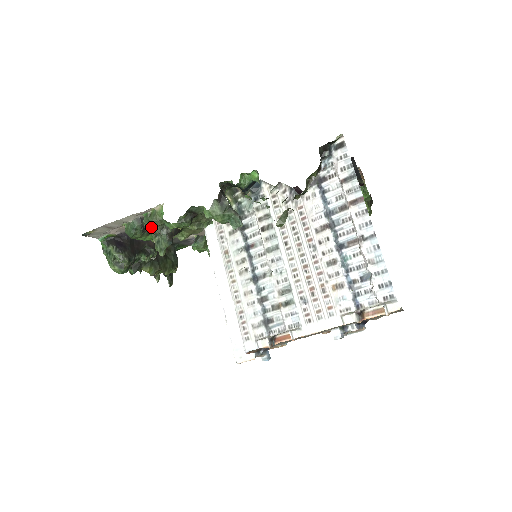
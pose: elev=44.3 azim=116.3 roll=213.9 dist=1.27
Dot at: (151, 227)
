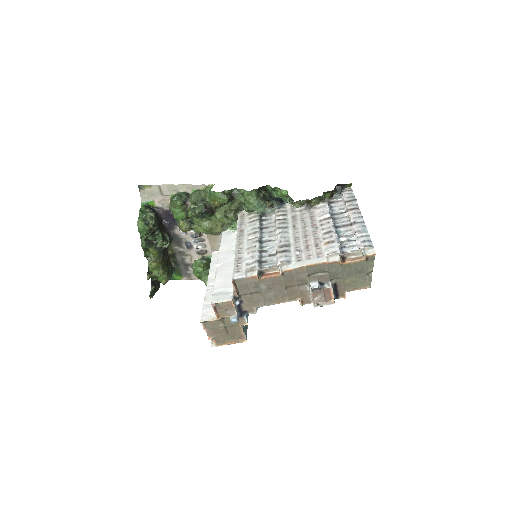
Dot at: (193, 200)
